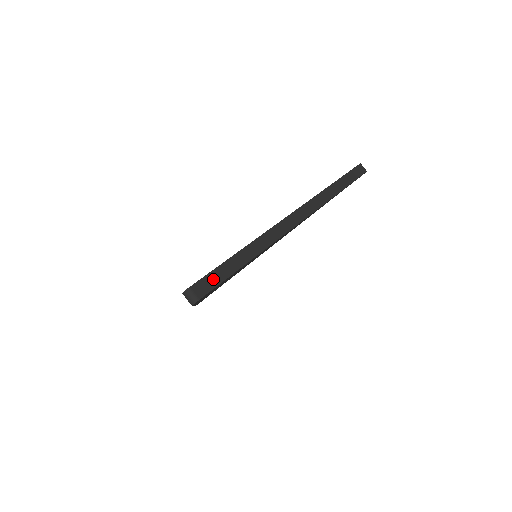
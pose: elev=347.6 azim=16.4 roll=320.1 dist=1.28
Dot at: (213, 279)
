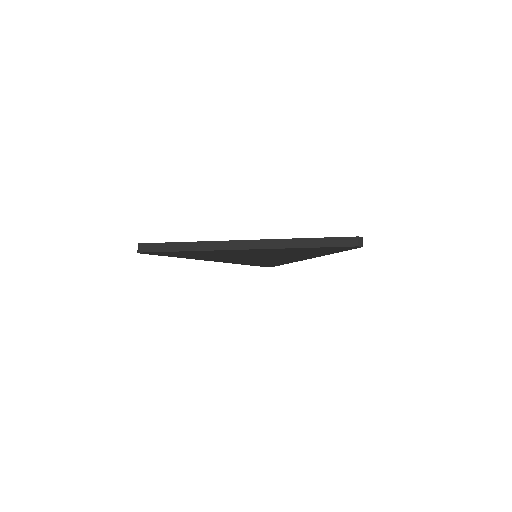
Dot at: (155, 247)
